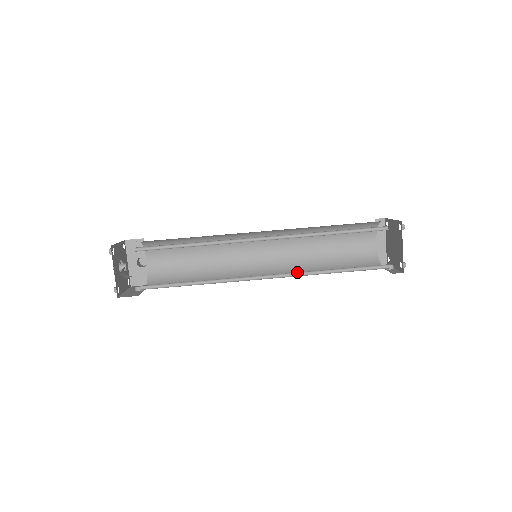
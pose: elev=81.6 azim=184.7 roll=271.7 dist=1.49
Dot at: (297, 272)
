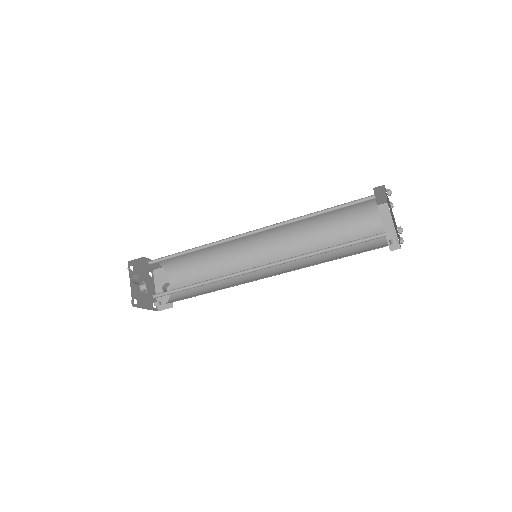
Dot at: (290, 258)
